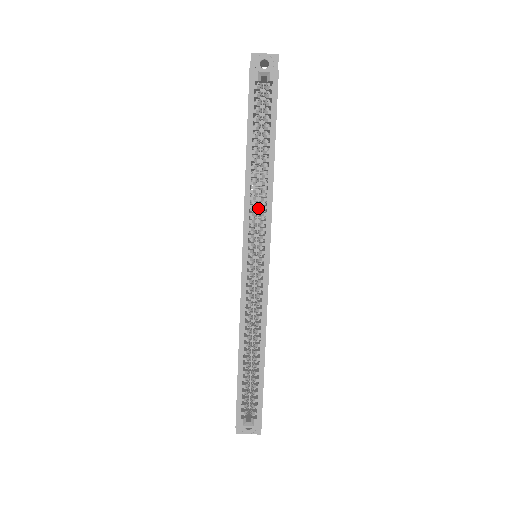
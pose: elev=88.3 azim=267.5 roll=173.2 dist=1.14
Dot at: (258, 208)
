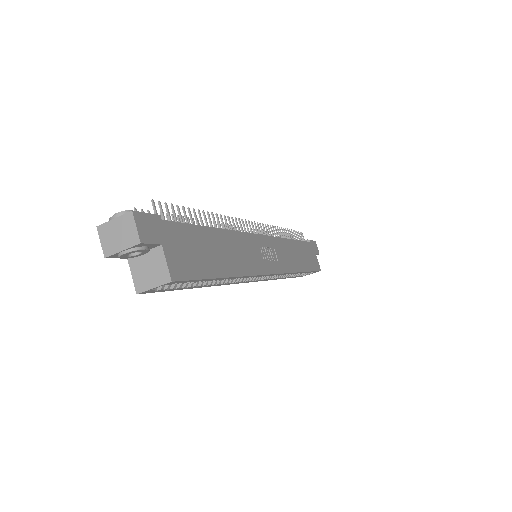
Dot at: occluded
